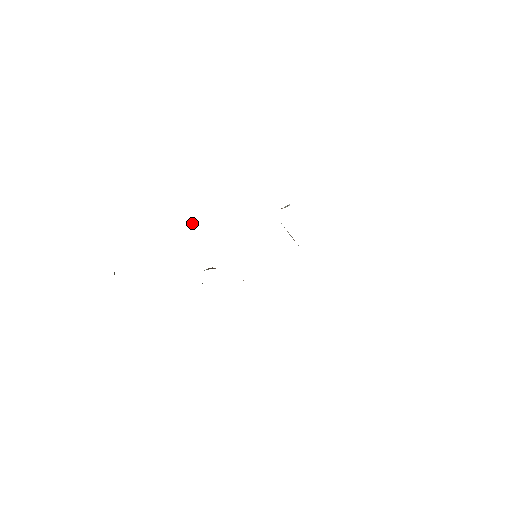
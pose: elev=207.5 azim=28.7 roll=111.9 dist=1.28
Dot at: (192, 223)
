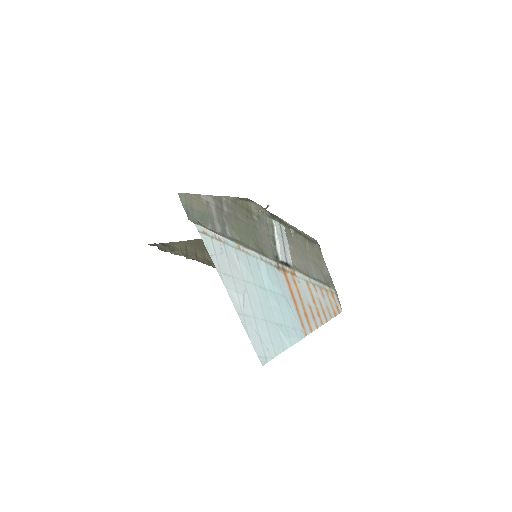
Dot at: occluded
